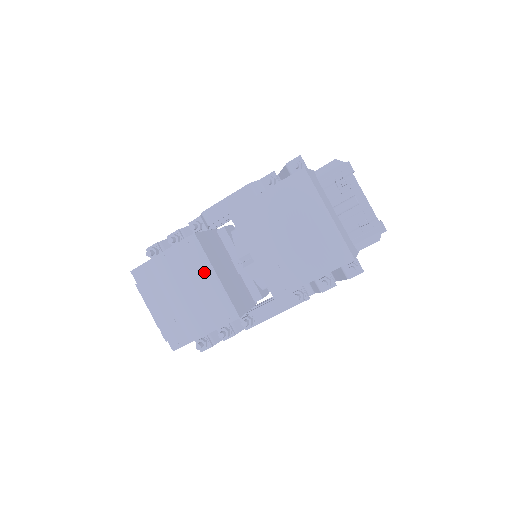
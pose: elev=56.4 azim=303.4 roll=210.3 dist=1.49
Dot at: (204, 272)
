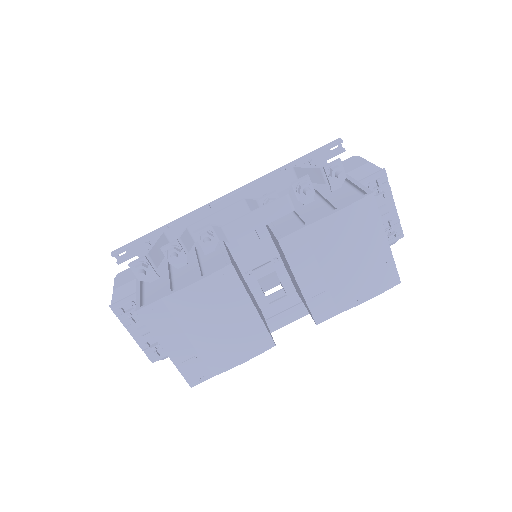
Dot at: (240, 305)
